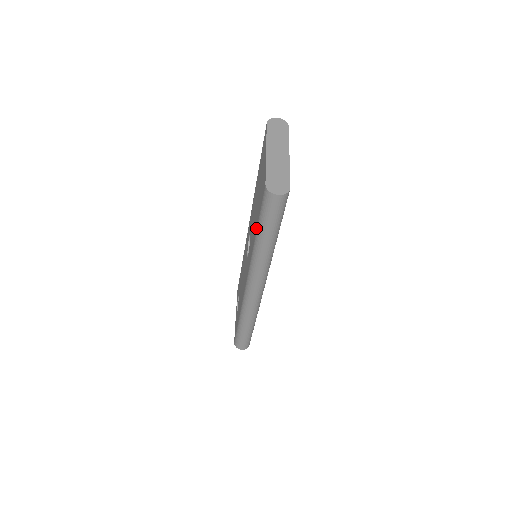
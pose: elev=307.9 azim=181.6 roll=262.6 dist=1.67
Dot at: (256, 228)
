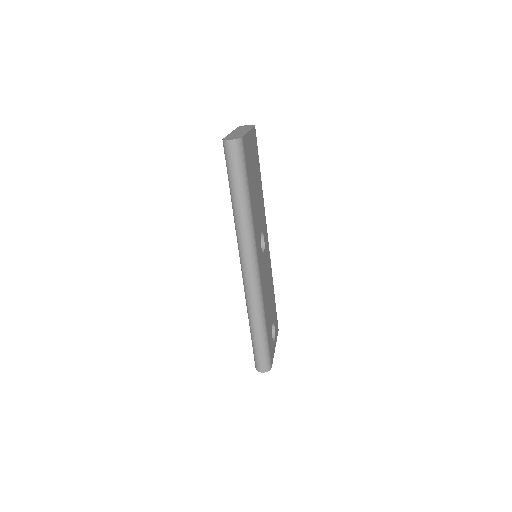
Dot at: occluded
